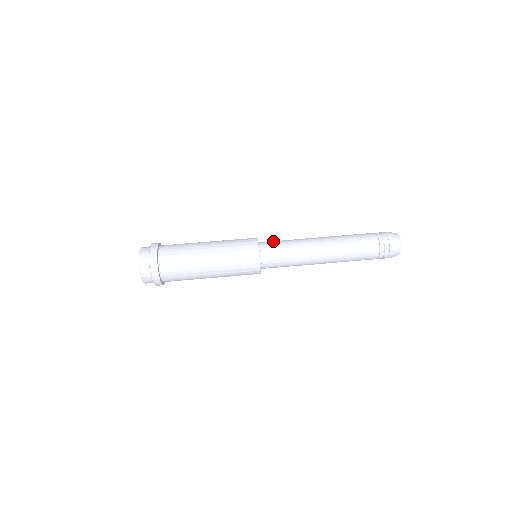
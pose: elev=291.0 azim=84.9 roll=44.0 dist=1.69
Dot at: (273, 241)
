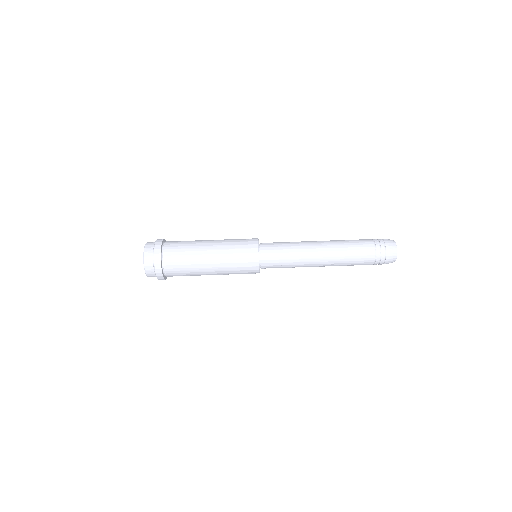
Dot at: (273, 242)
